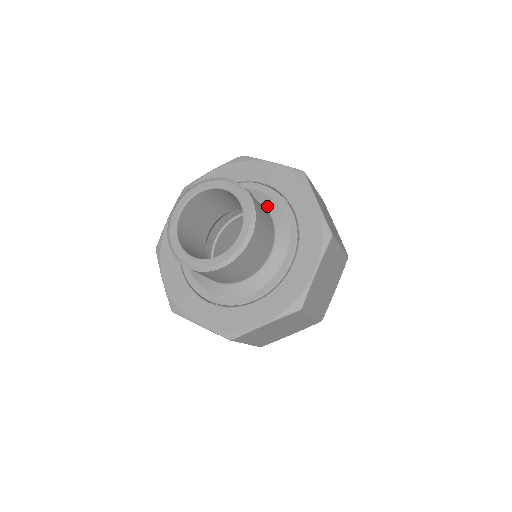
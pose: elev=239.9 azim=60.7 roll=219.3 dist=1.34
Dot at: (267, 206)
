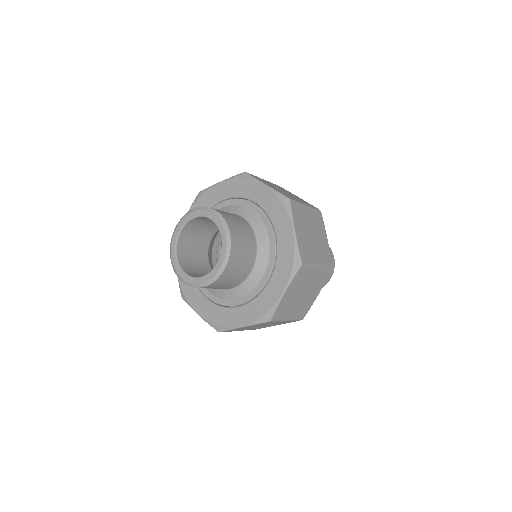
Dot at: (255, 227)
